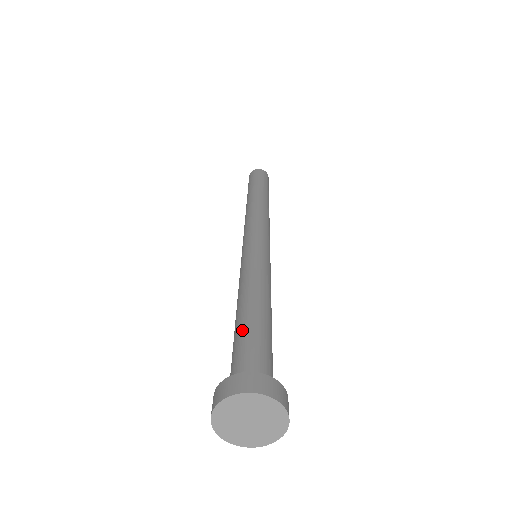
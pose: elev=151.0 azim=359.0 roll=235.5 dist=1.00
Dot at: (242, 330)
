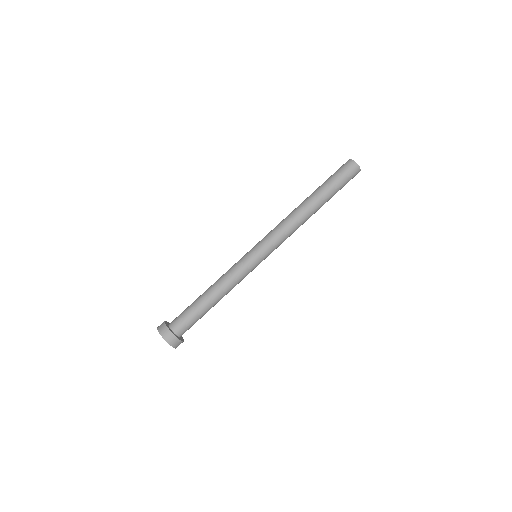
Dot at: (192, 303)
